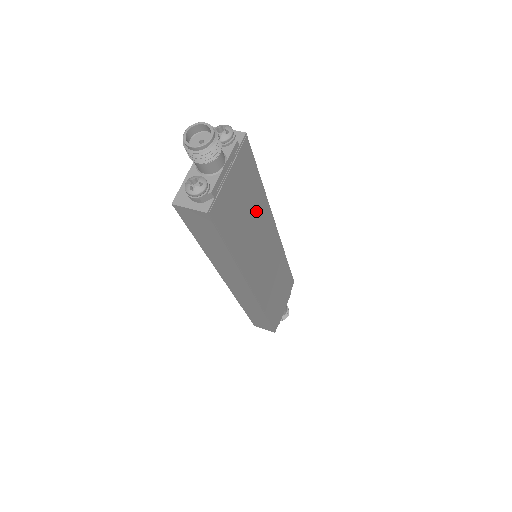
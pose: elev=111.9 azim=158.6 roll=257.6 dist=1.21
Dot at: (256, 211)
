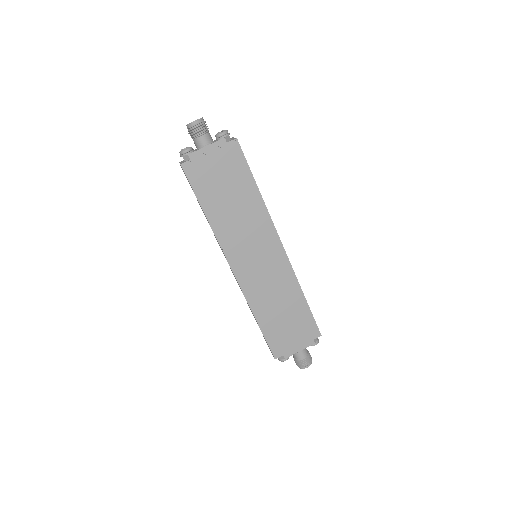
Dot at: (246, 205)
